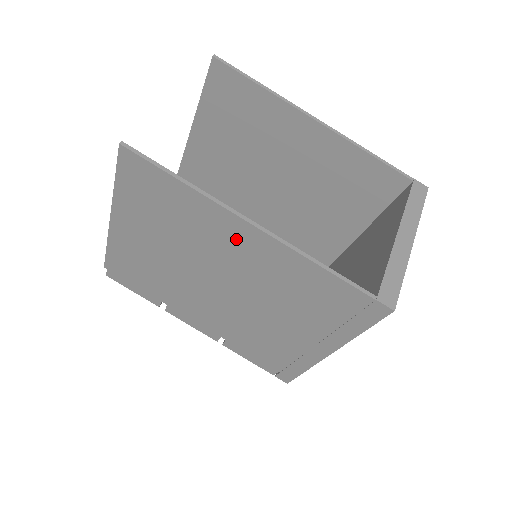
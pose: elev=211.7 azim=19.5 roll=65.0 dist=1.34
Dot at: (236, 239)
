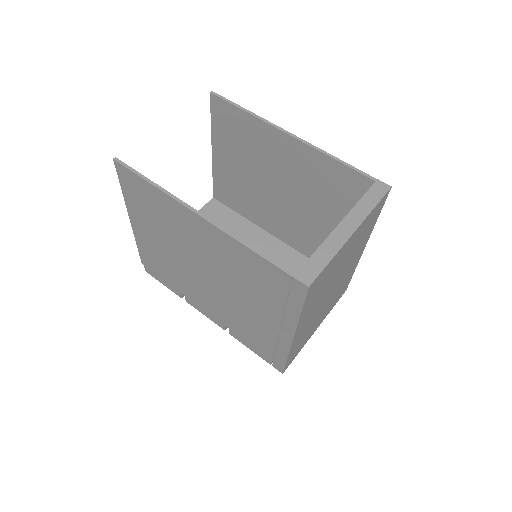
Dot at: (195, 229)
